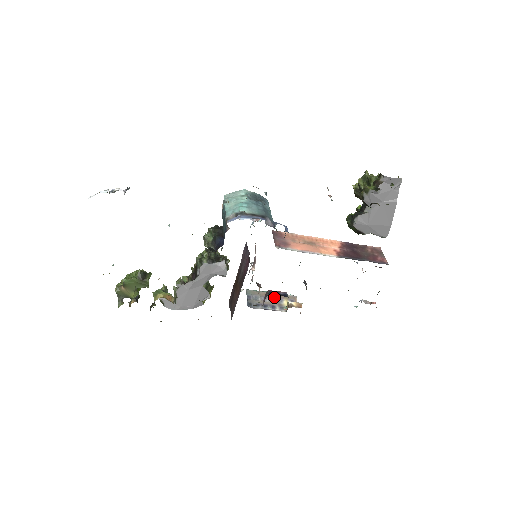
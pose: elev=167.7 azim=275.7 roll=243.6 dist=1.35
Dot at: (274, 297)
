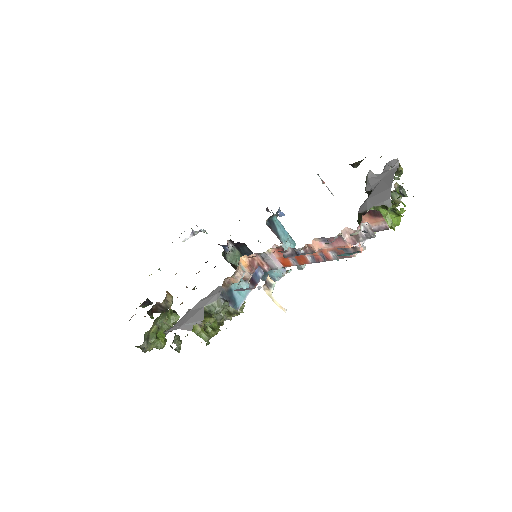
Dot at: occluded
